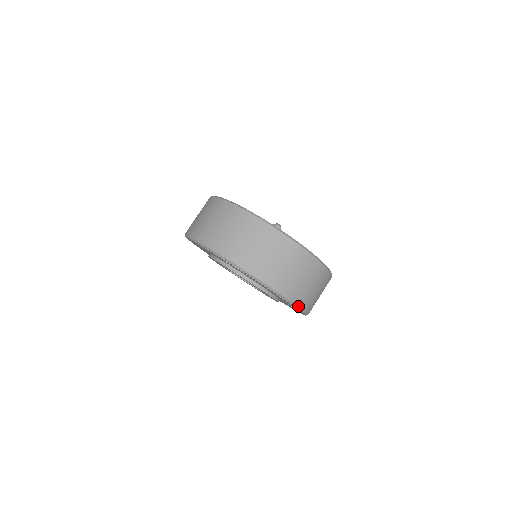
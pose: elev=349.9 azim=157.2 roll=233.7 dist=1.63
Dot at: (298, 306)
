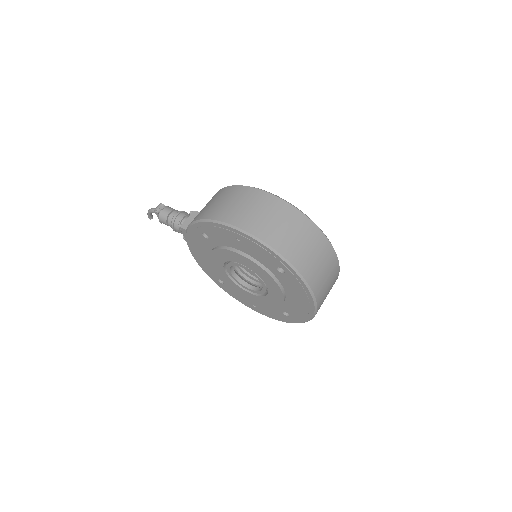
Dot at: (311, 319)
